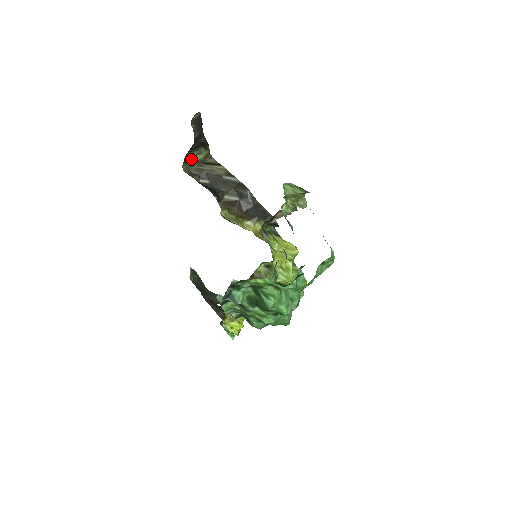
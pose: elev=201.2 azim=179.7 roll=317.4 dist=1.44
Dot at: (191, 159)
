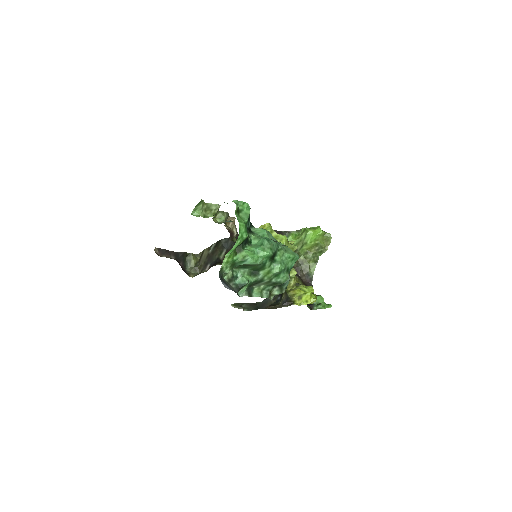
Dot at: (191, 269)
